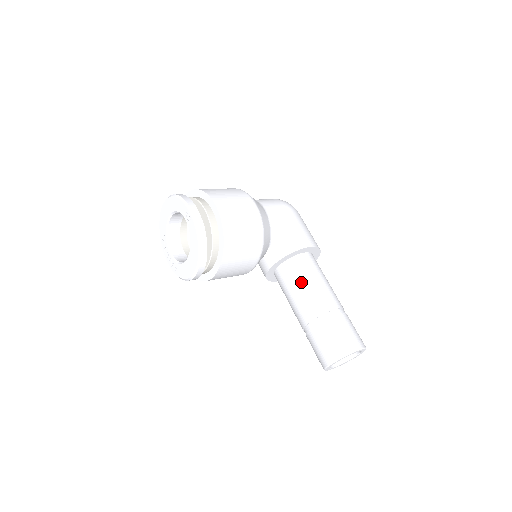
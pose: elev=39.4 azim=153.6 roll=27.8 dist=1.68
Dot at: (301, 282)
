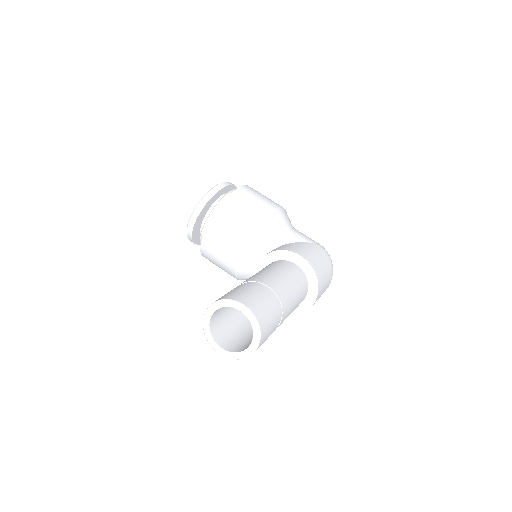
Dot at: (264, 269)
